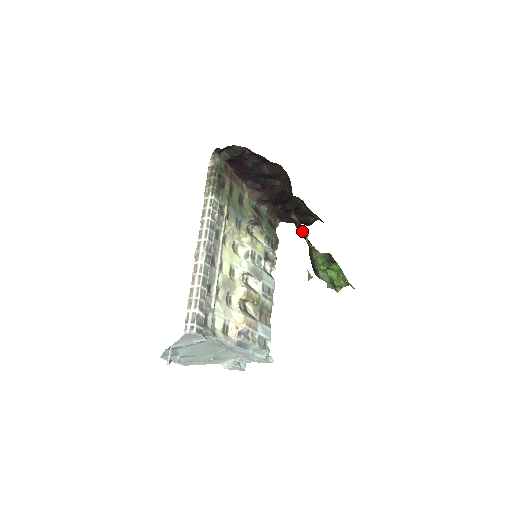
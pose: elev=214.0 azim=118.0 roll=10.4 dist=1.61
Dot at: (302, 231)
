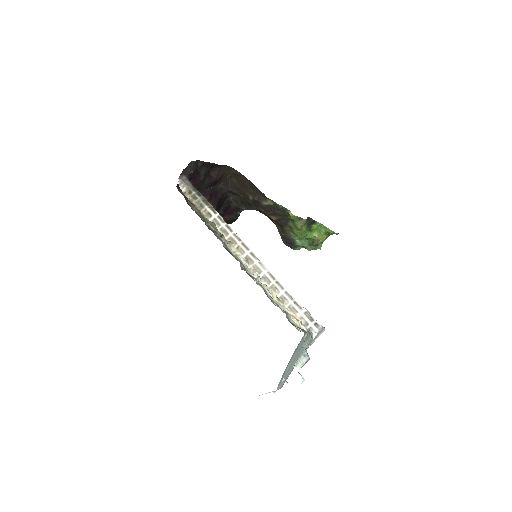
Dot at: (278, 211)
